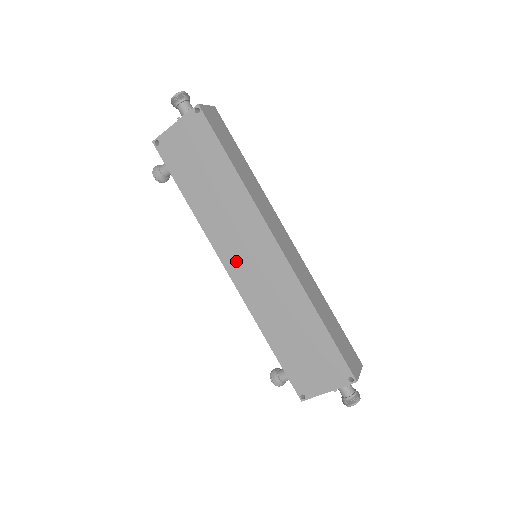
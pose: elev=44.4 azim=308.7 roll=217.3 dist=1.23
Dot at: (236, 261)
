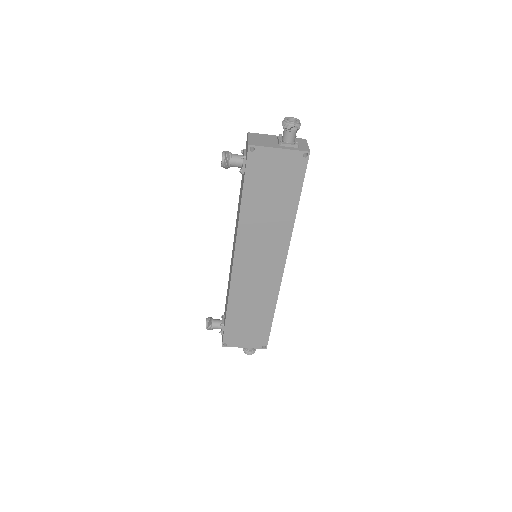
Dot at: (246, 260)
